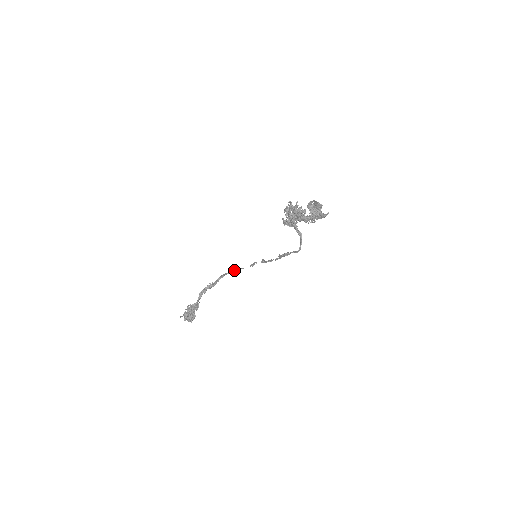
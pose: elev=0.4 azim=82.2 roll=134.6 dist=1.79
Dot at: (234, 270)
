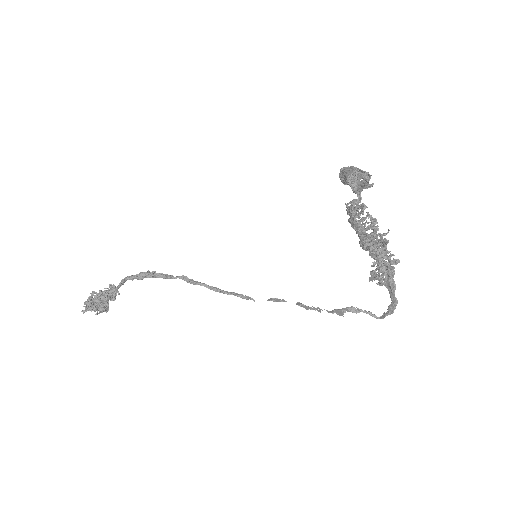
Dot at: (230, 294)
